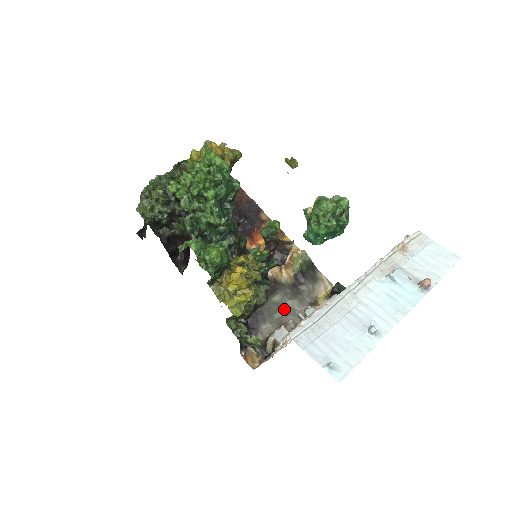
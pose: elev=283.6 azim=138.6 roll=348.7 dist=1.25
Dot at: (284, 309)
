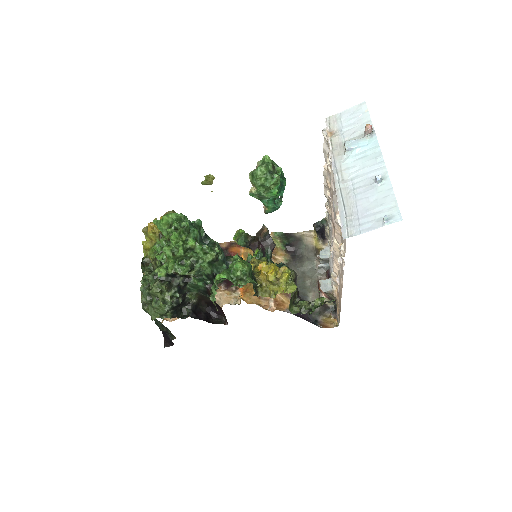
Dot at: (306, 275)
